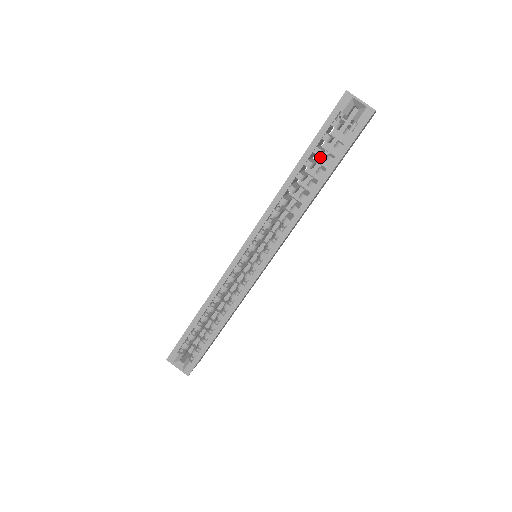
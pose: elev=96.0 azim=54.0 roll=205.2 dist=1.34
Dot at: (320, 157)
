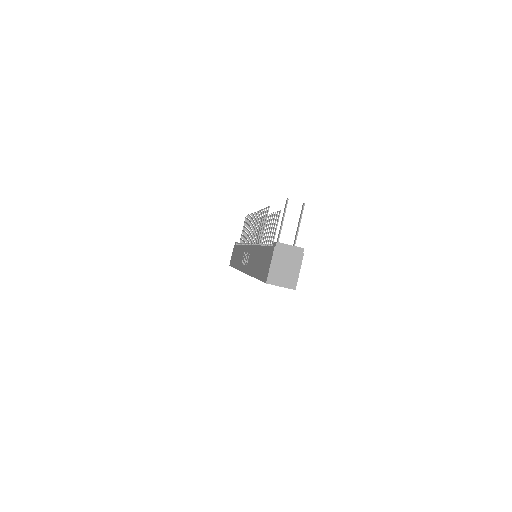
Dot at: occluded
